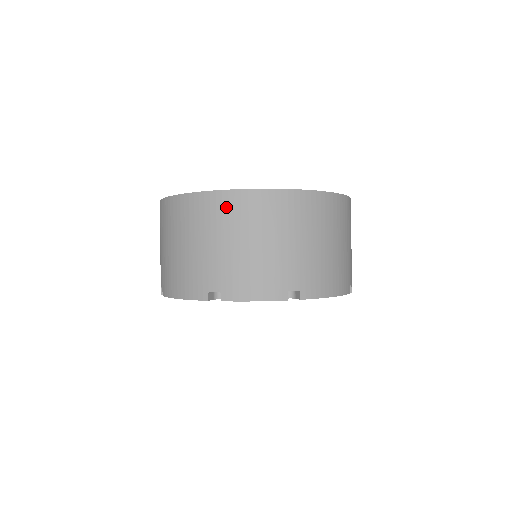
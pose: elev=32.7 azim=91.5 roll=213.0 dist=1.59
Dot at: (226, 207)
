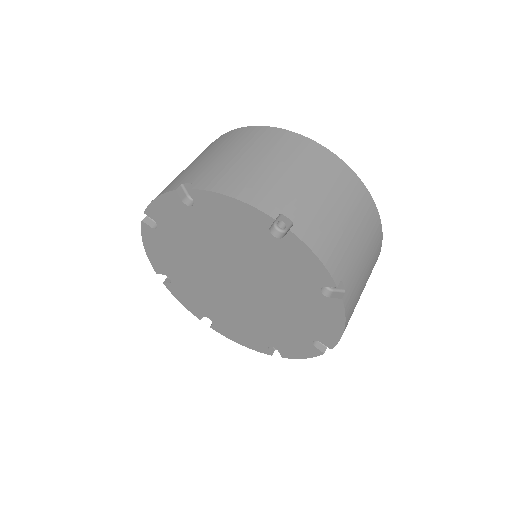
Dot at: (338, 172)
